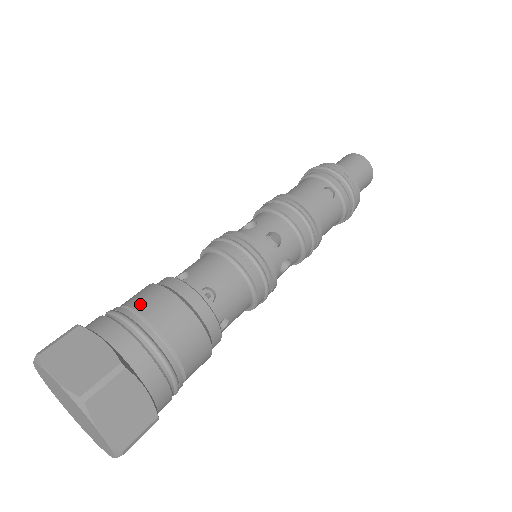
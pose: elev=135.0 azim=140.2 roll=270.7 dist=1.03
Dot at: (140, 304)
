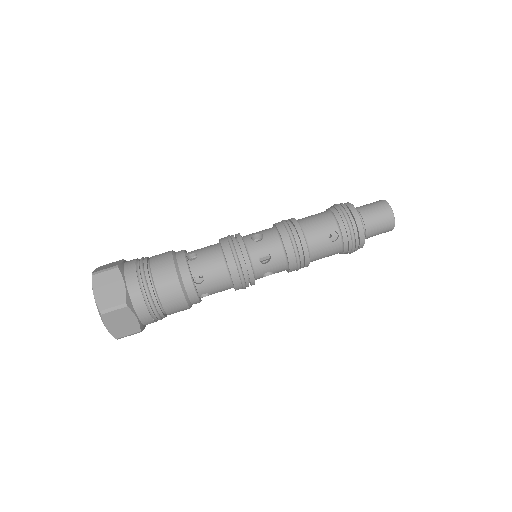
Dot at: (156, 268)
